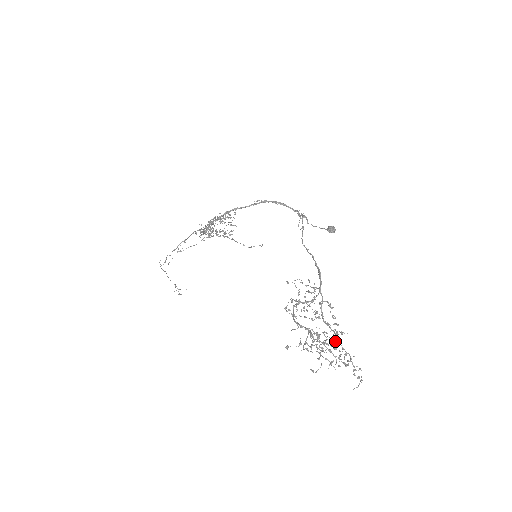
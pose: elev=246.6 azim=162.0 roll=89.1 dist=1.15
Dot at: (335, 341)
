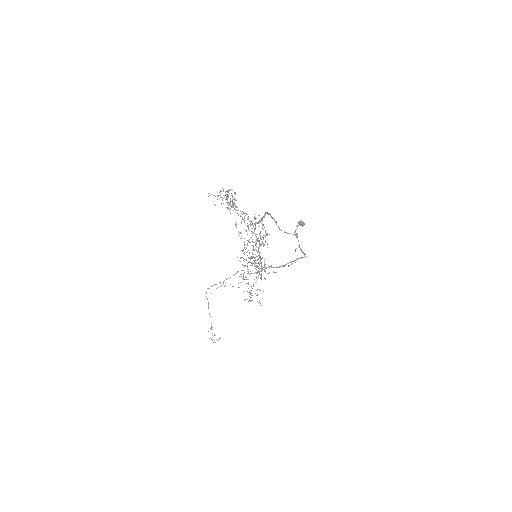
Dot at: (255, 244)
